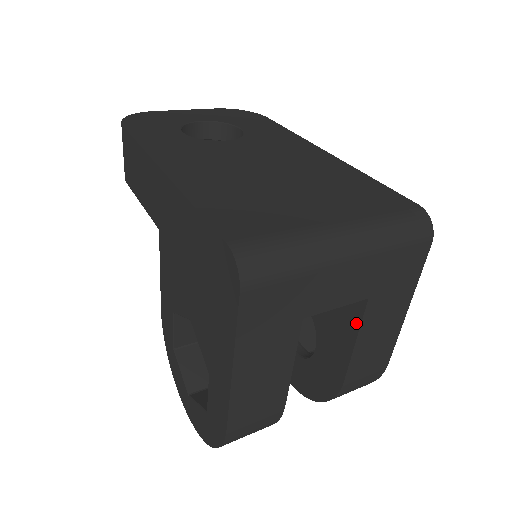
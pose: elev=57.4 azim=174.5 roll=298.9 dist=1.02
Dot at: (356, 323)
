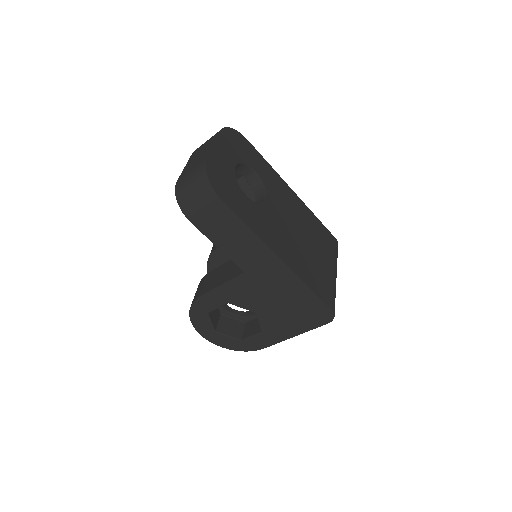
Dot at: occluded
